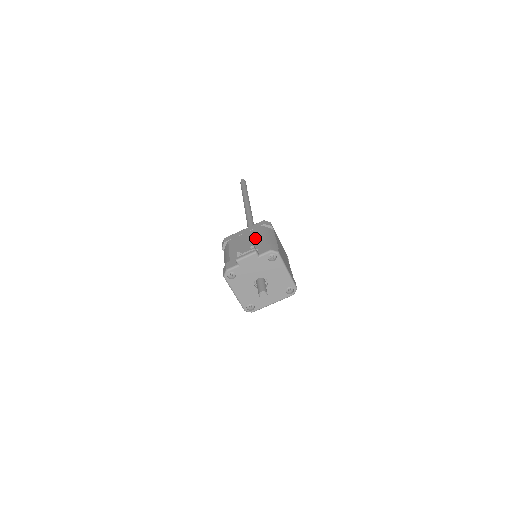
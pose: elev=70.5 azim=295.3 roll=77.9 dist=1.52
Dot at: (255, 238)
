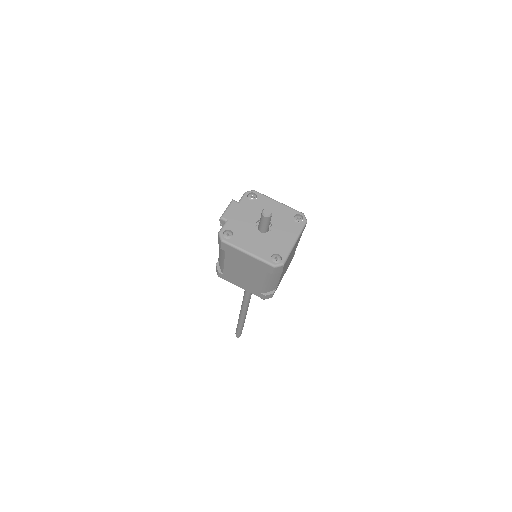
Dot at: occluded
